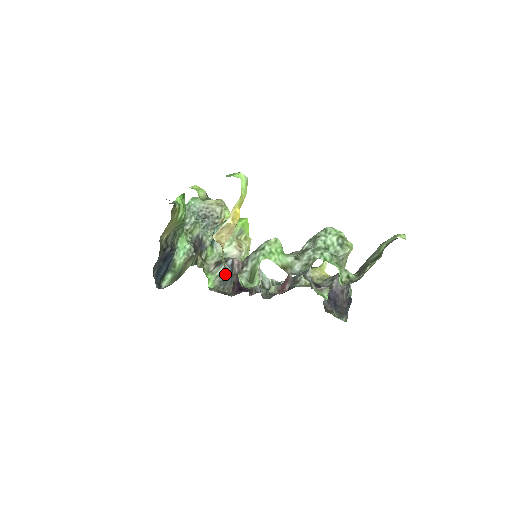
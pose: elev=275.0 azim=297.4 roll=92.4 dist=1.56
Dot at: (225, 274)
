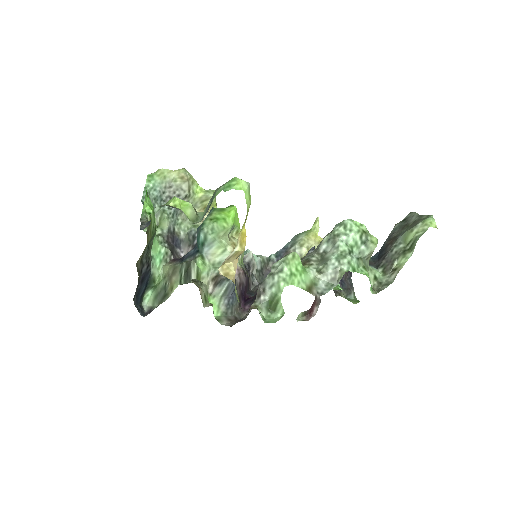
Dot at: (229, 294)
